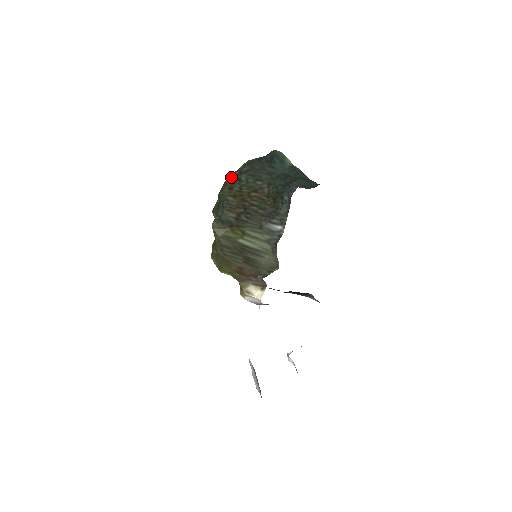
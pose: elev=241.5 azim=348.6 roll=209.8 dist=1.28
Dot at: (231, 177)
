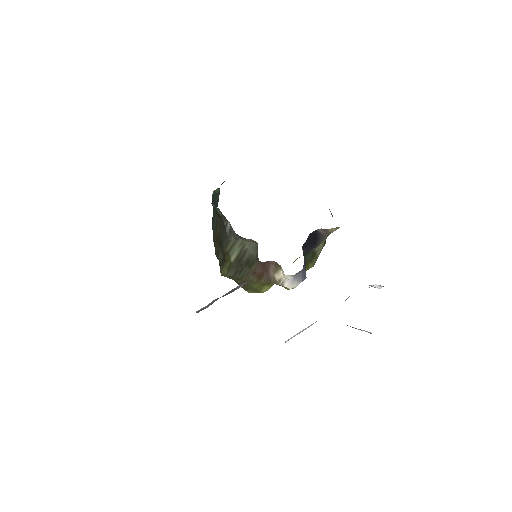
Dot at: (213, 240)
